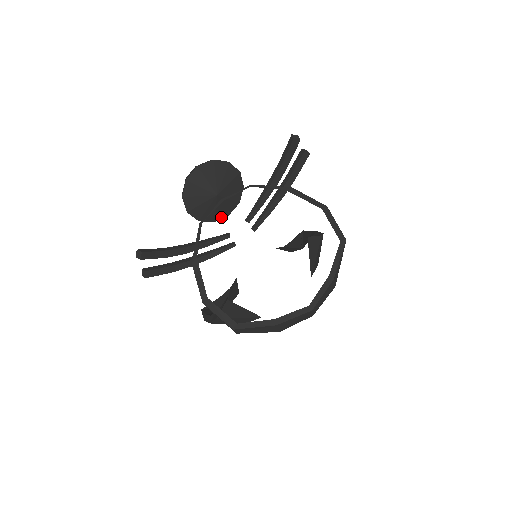
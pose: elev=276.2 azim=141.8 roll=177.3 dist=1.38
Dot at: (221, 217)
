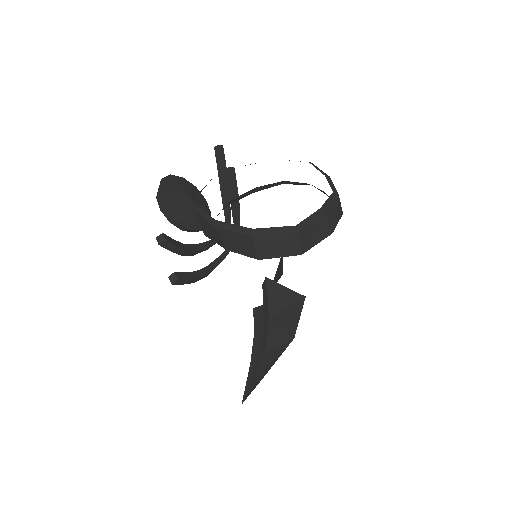
Dot at: occluded
